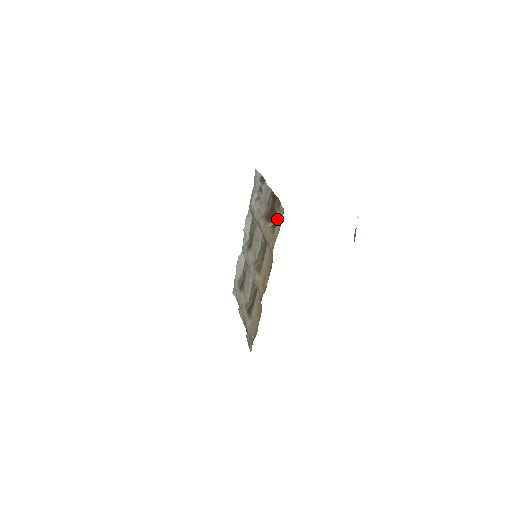
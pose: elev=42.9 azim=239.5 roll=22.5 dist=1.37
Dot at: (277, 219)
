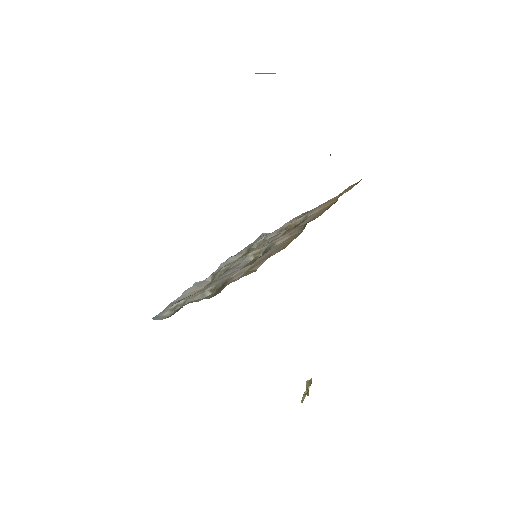
Dot at: (342, 192)
